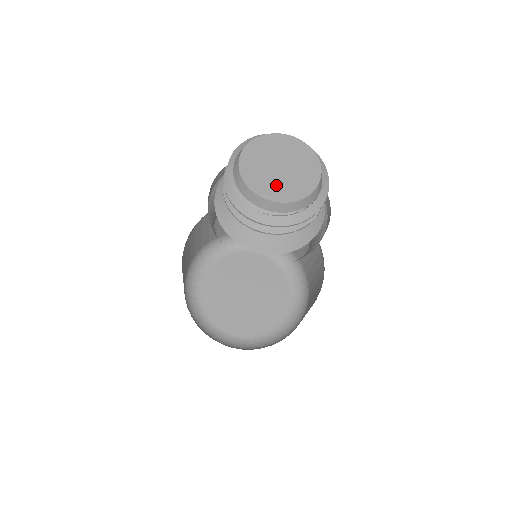
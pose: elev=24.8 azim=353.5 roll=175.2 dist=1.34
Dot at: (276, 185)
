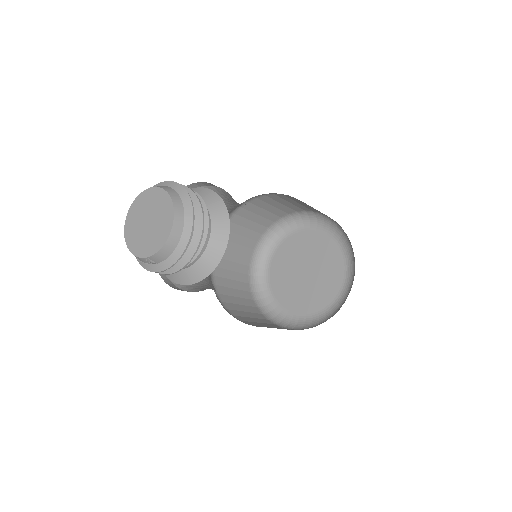
Dot at: (135, 231)
